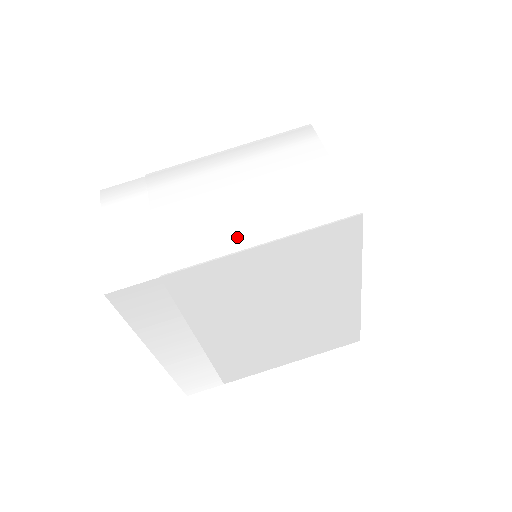
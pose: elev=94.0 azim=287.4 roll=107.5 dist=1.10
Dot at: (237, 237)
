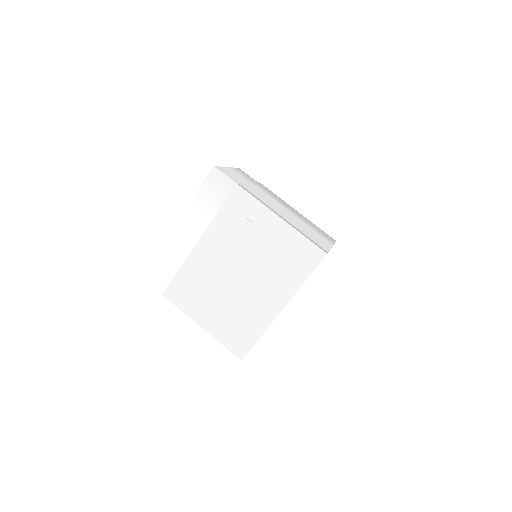
Dot at: (276, 209)
